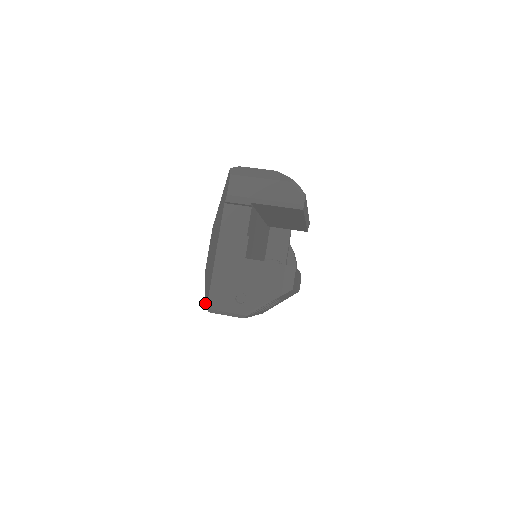
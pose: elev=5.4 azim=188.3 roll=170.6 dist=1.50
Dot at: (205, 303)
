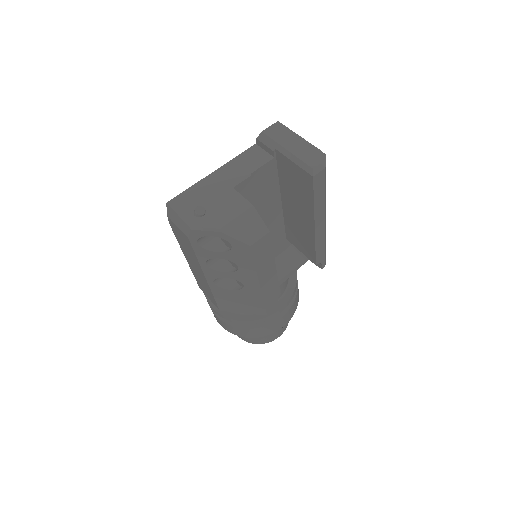
Dot at: occluded
